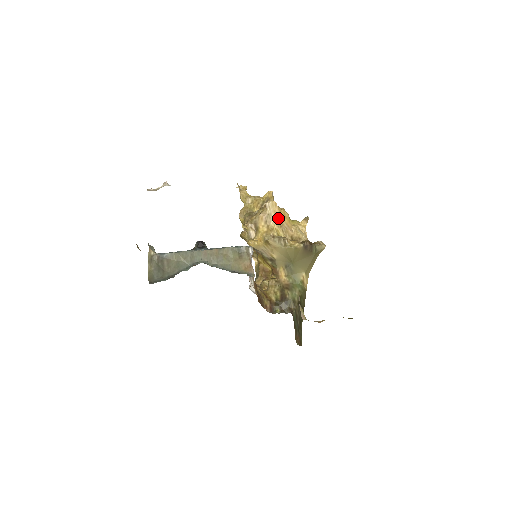
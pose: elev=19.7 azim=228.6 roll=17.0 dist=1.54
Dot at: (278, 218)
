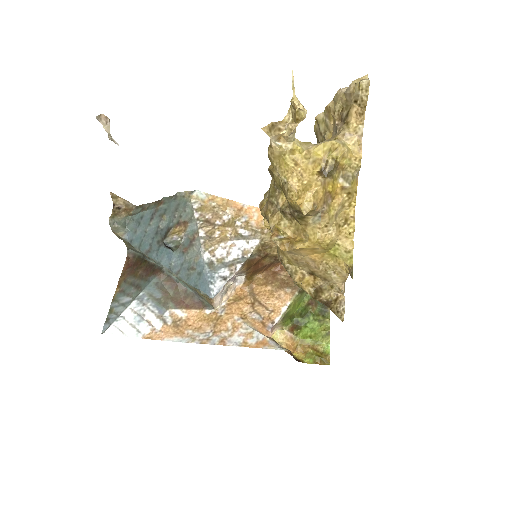
Dot at: (295, 252)
